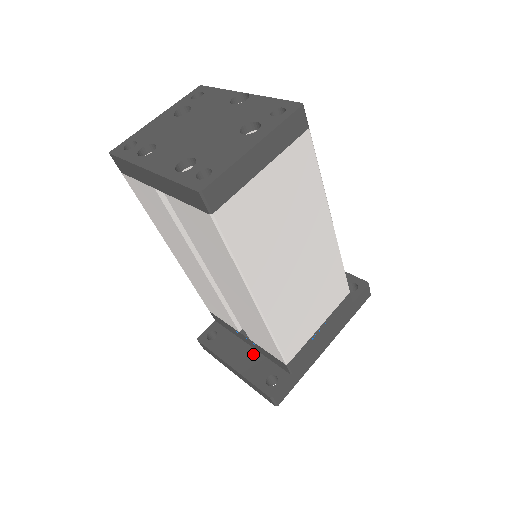
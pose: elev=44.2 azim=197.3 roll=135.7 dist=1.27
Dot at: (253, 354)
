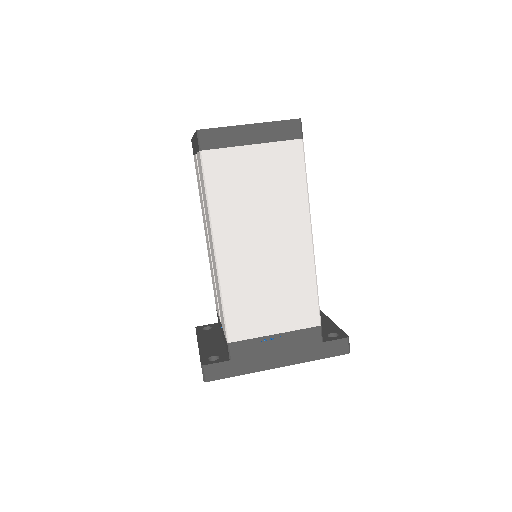
Dot at: (219, 343)
